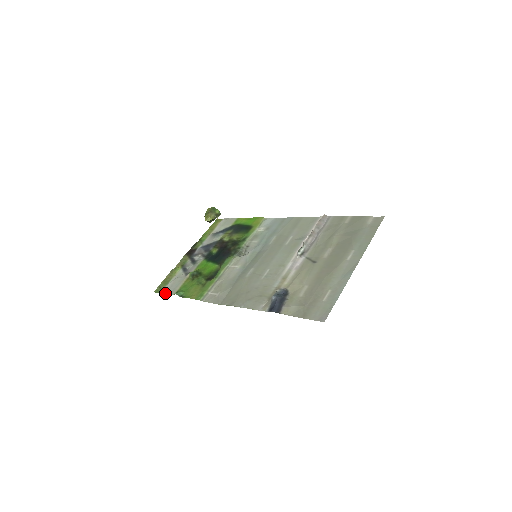
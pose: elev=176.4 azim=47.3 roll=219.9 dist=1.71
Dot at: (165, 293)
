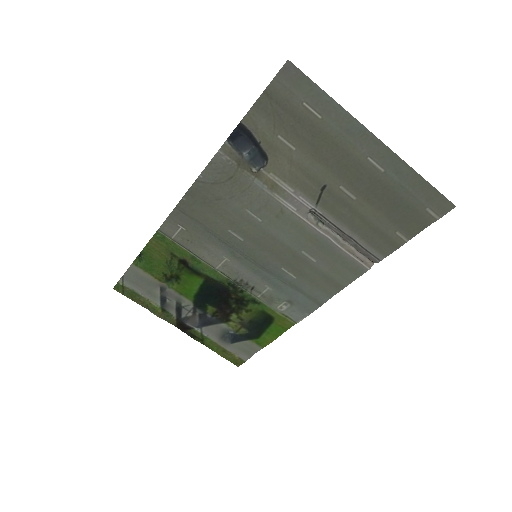
Dot at: (125, 275)
